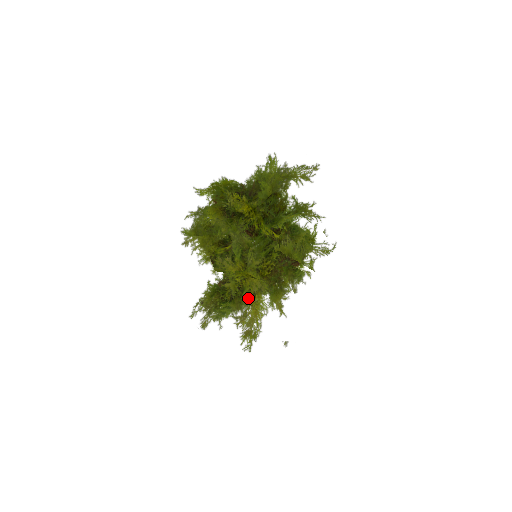
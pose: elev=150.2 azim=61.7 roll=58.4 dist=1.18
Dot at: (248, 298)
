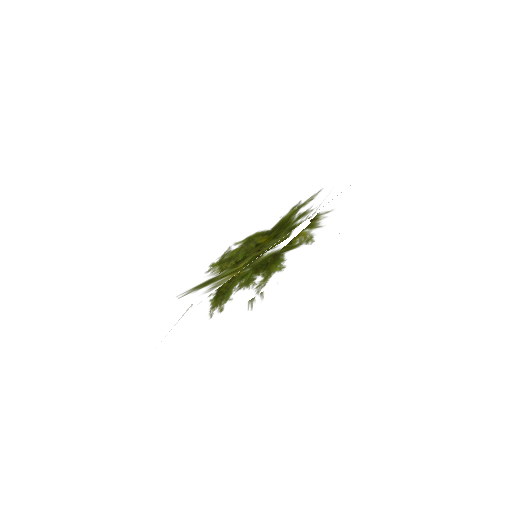
Dot at: (232, 269)
